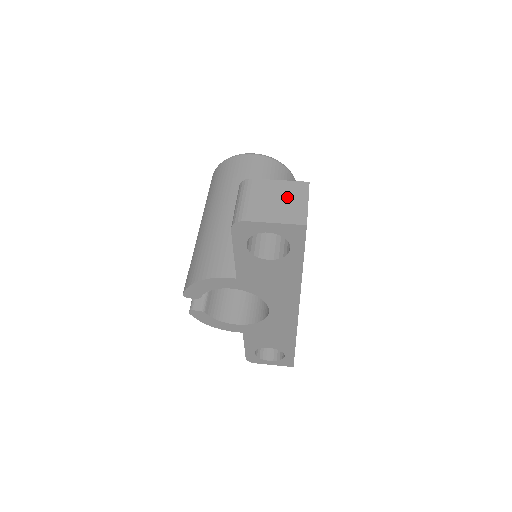
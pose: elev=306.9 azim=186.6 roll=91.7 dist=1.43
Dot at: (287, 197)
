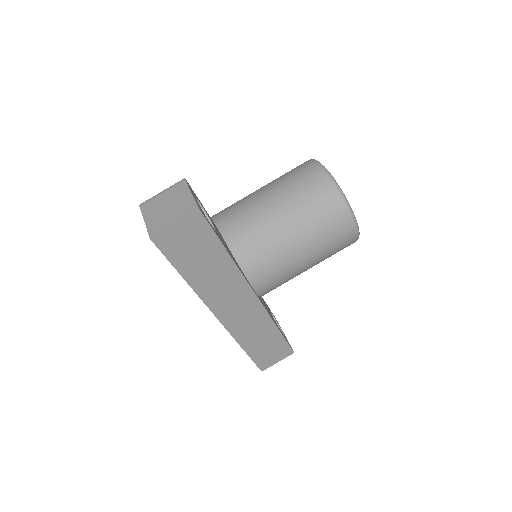
Dot at: (175, 210)
